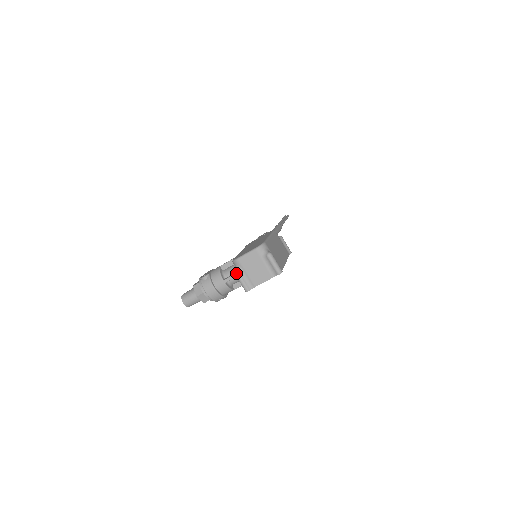
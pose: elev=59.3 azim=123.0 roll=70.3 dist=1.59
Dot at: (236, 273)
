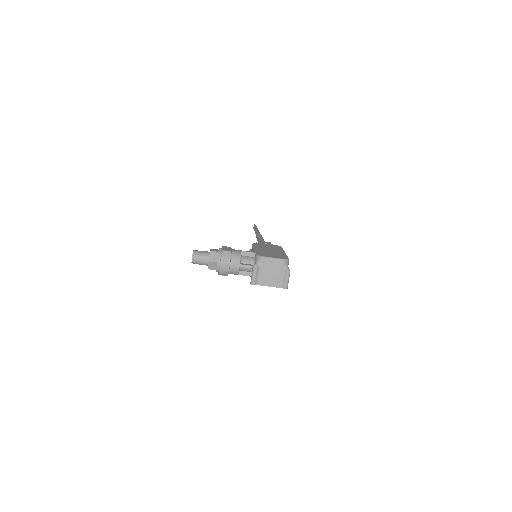
Dot at: (256, 266)
